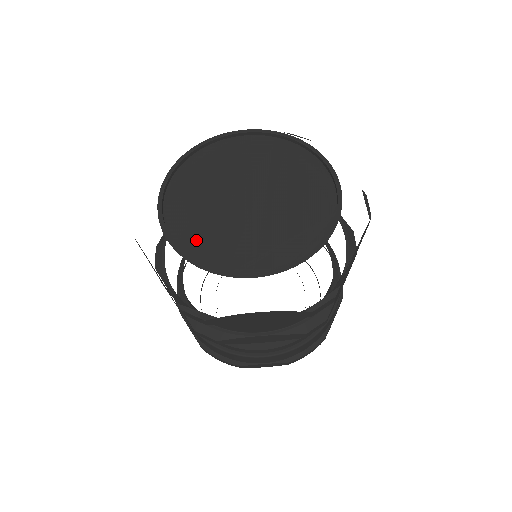
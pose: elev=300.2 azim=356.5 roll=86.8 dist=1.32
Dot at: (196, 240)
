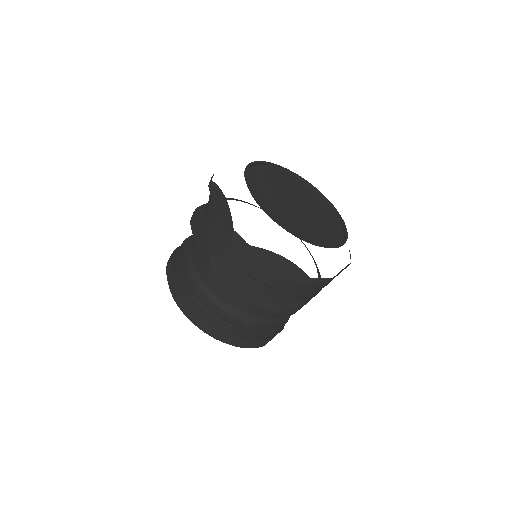
Dot at: (302, 233)
